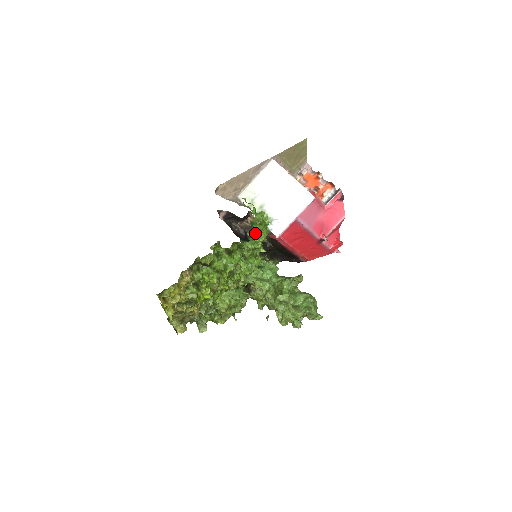
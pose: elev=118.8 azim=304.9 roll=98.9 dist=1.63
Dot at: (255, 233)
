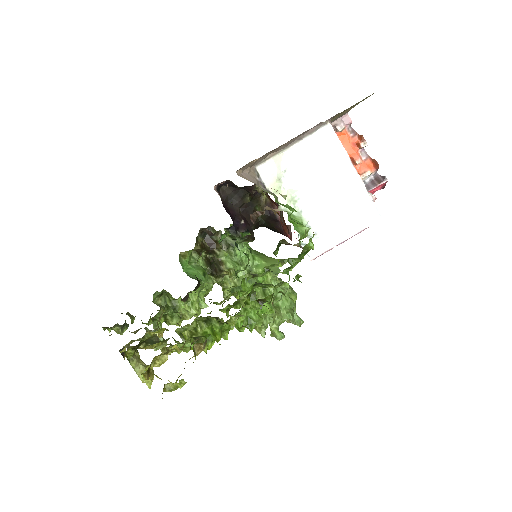
Dot at: occluded
